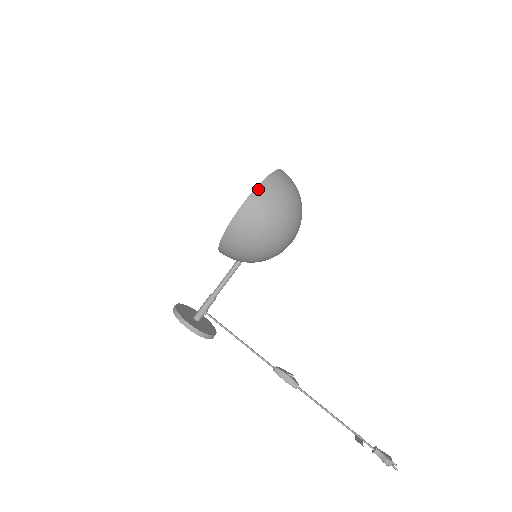
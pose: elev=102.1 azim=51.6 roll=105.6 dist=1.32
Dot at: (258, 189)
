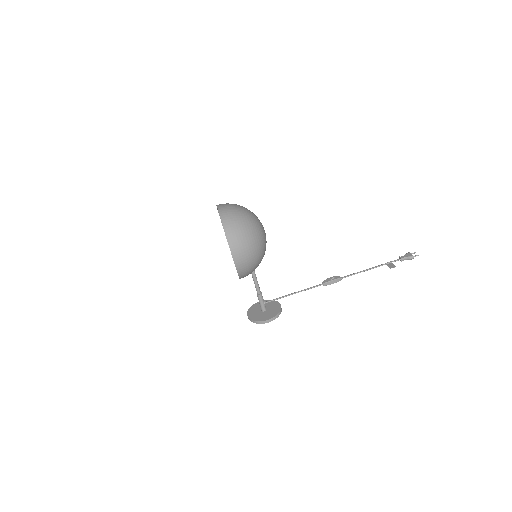
Dot at: (230, 242)
